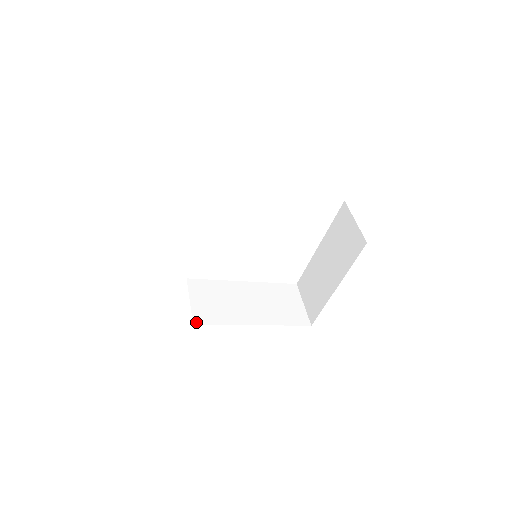
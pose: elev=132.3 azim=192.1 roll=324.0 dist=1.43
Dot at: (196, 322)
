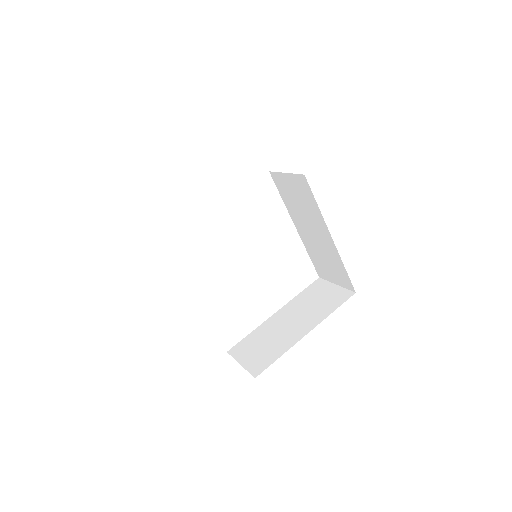
Dot at: occluded
